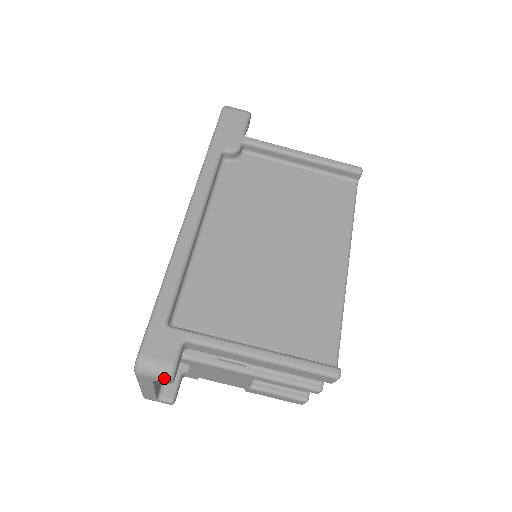
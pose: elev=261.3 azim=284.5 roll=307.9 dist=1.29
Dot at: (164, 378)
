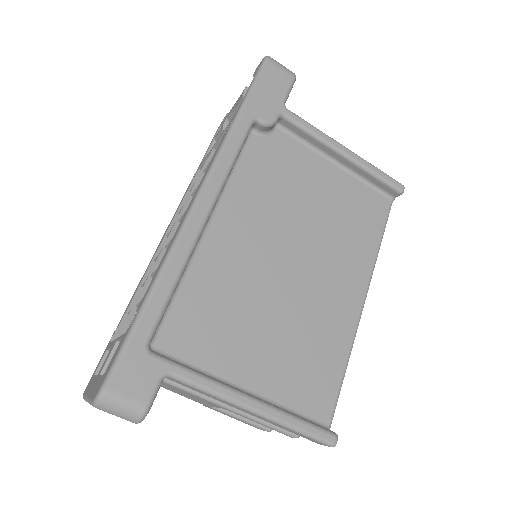
Dot at: (131, 419)
